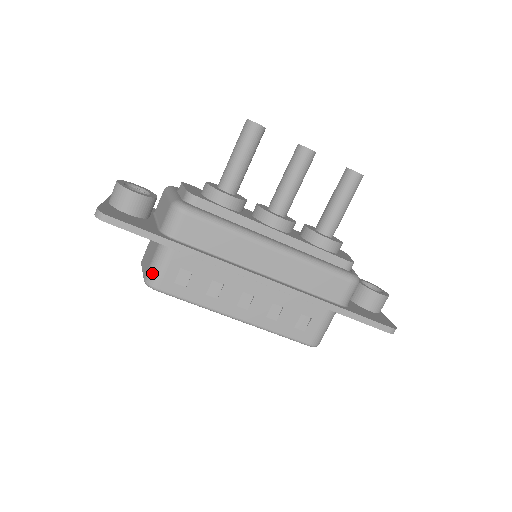
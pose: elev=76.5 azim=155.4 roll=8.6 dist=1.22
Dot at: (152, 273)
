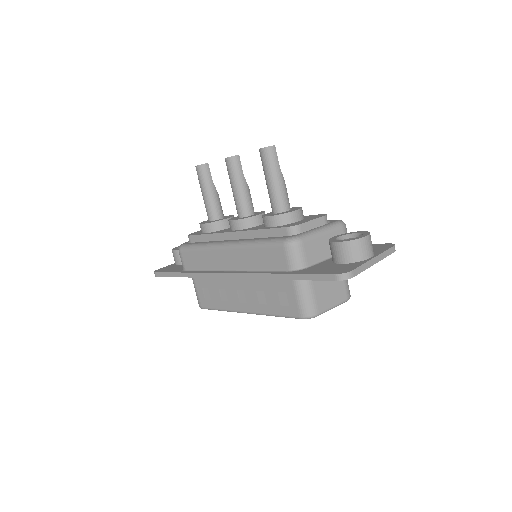
Dot at: (197, 298)
